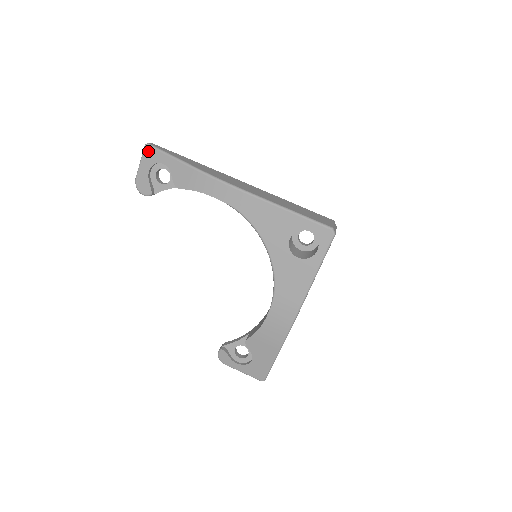
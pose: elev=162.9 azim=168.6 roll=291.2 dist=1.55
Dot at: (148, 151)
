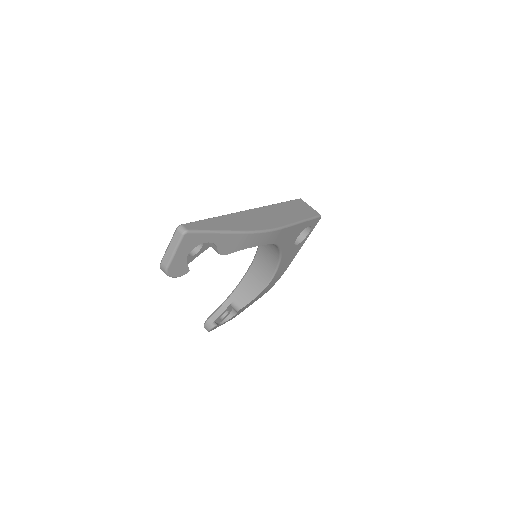
Dot at: (188, 238)
